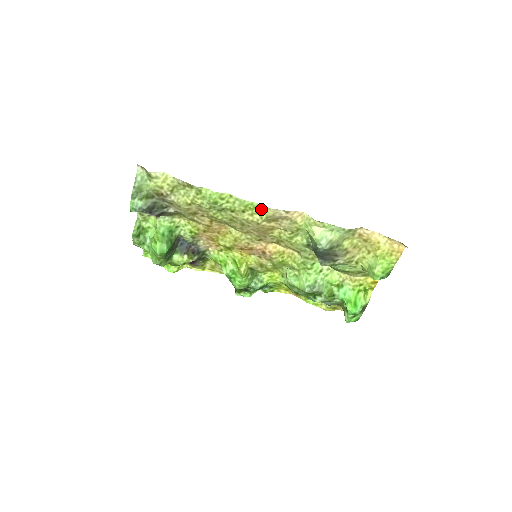
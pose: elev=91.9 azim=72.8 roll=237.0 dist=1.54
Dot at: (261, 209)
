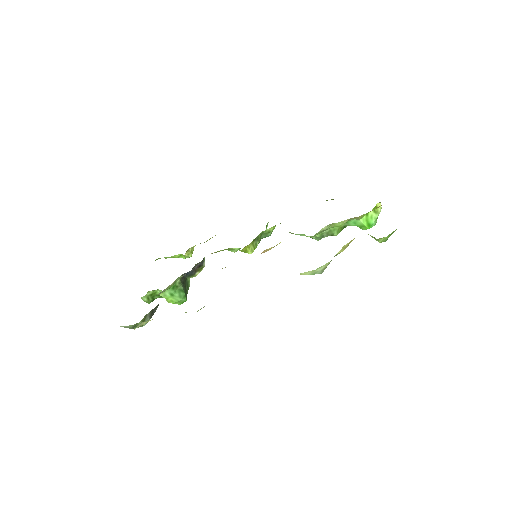
Dot at: occluded
